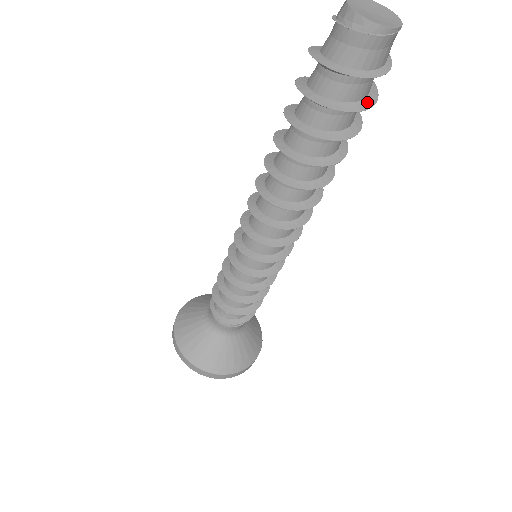
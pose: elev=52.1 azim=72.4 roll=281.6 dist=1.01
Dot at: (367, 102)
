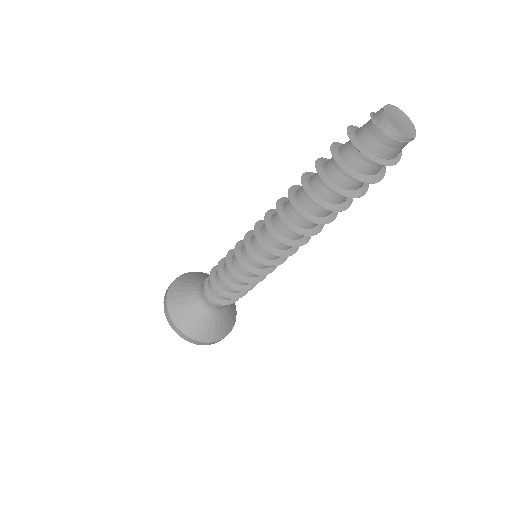
Dot at: (378, 176)
